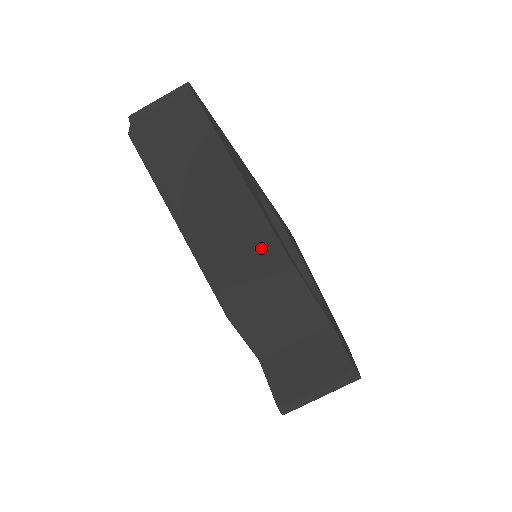
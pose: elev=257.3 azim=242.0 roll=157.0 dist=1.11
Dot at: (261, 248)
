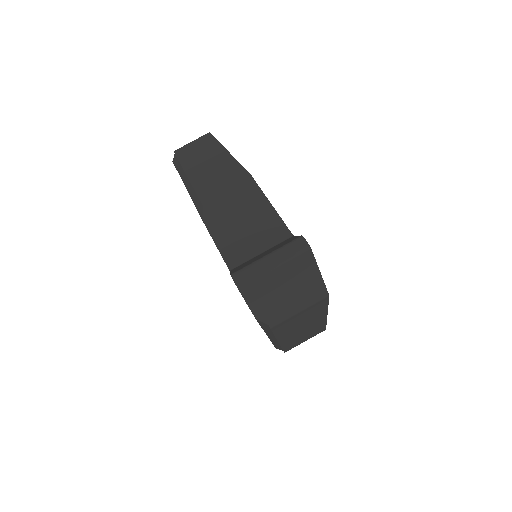
Dot at: (232, 174)
